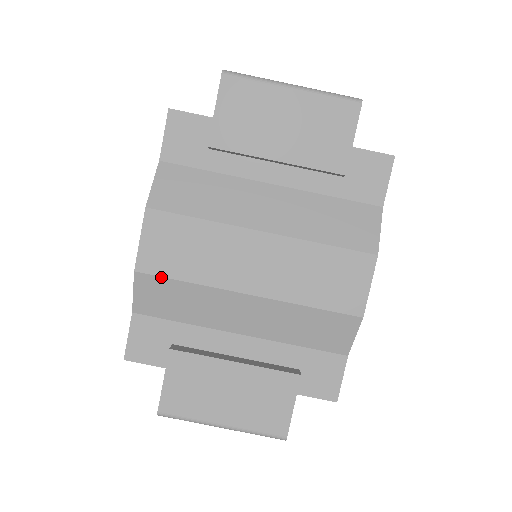
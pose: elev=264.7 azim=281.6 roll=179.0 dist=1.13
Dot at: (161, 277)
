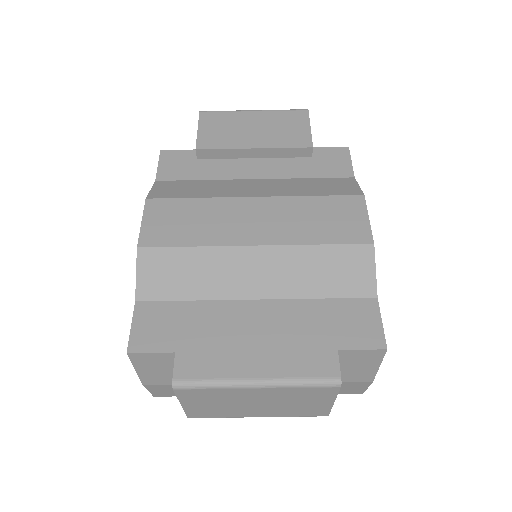
Dot at: (164, 247)
